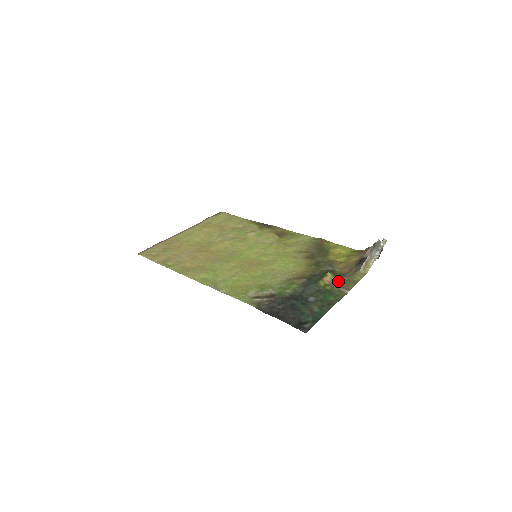
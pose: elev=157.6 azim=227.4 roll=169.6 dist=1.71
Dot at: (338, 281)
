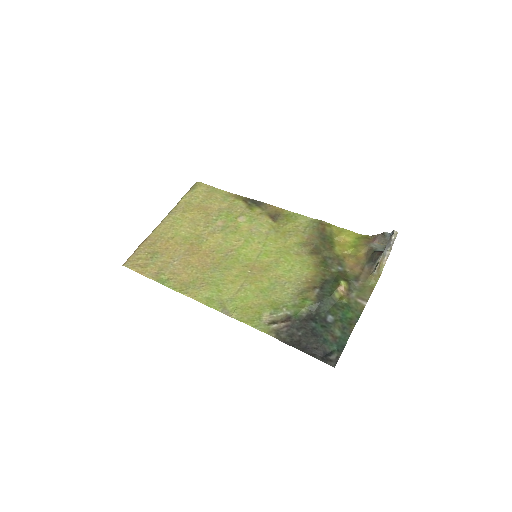
Dot at: (352, 288)
